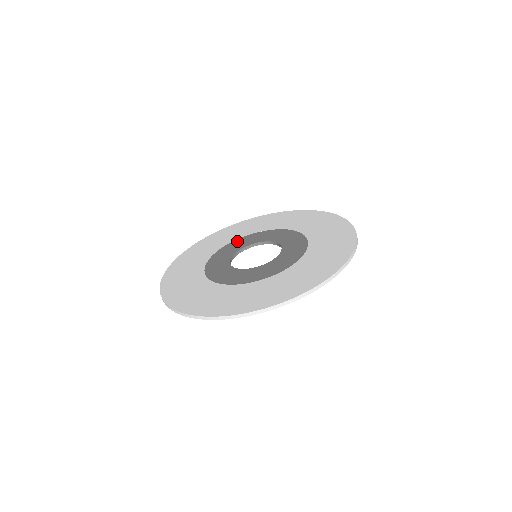
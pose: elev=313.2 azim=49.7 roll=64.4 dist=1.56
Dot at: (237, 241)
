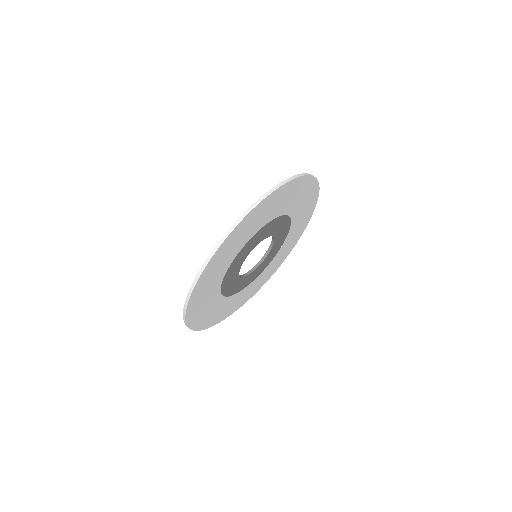
Dot at: occluded
